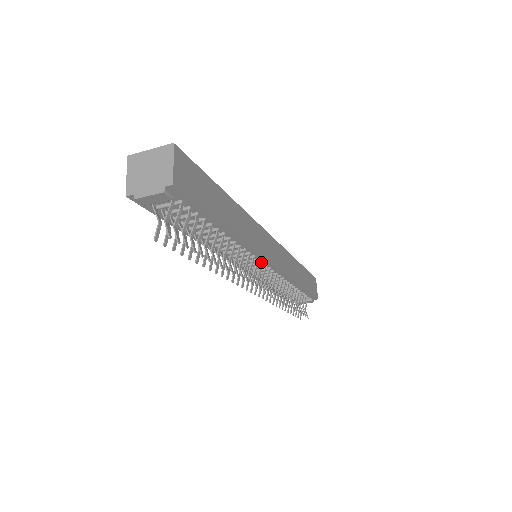
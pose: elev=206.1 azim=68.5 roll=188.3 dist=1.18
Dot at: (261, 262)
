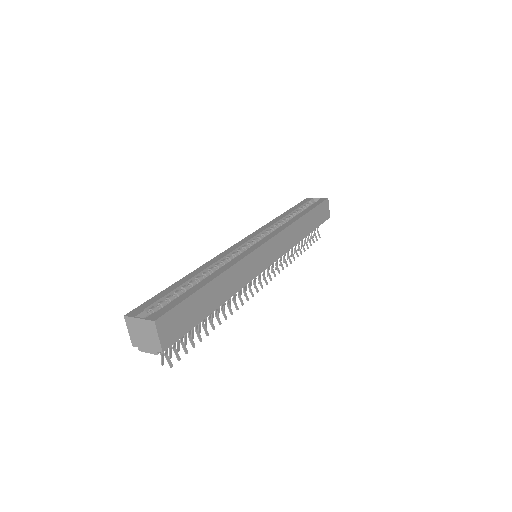
Dot at: occluded
